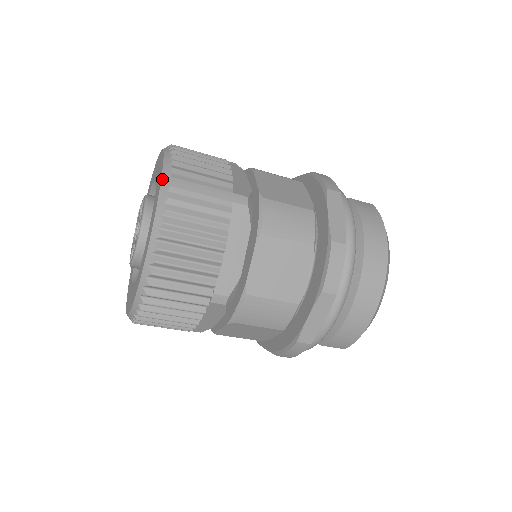
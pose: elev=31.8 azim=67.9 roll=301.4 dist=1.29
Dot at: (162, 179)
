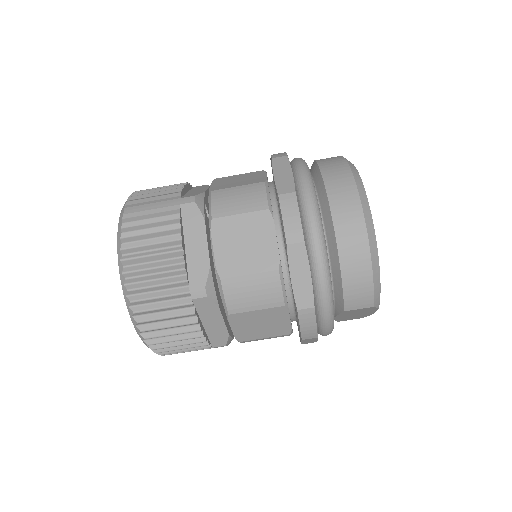
Dot at: (120, 214)
